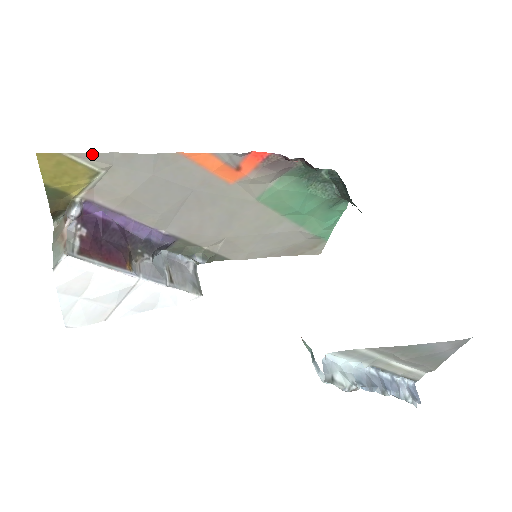
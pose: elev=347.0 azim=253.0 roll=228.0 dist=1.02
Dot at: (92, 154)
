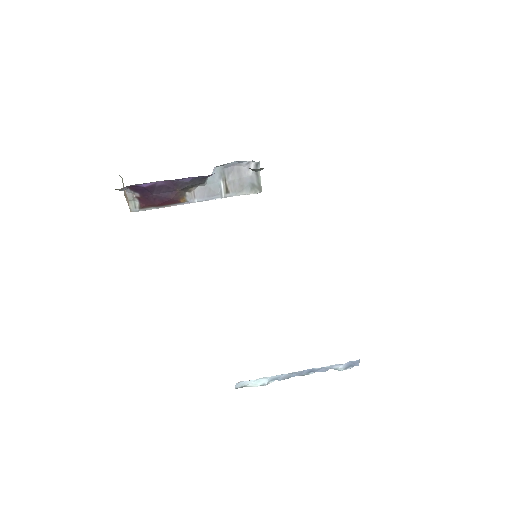
Dot at: occluded
